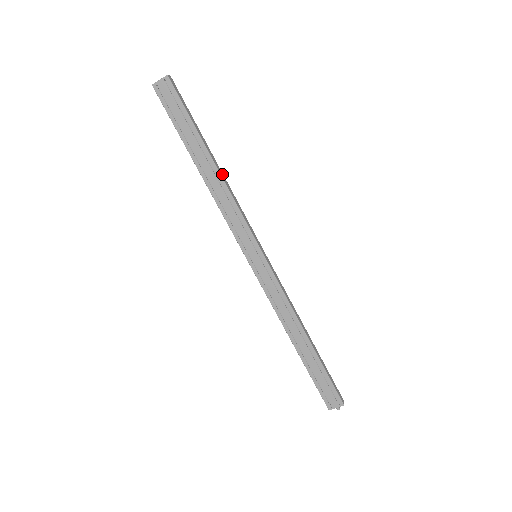
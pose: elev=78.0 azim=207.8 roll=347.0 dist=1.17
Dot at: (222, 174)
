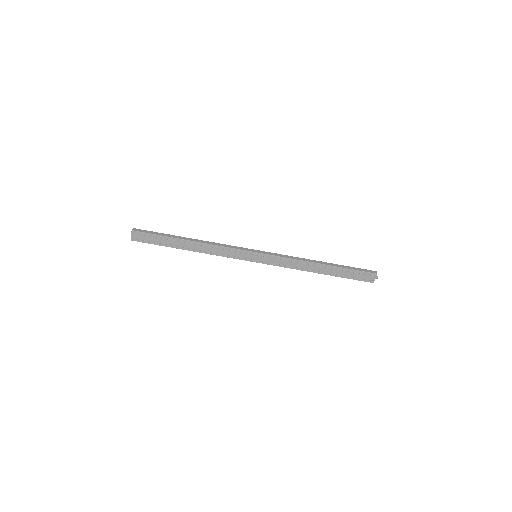
Dot at: (200, 241)
